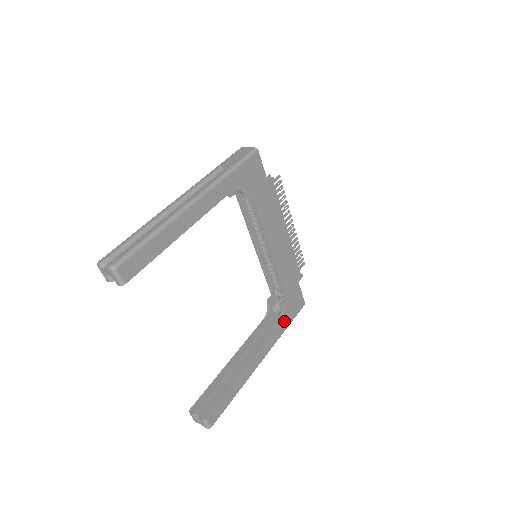
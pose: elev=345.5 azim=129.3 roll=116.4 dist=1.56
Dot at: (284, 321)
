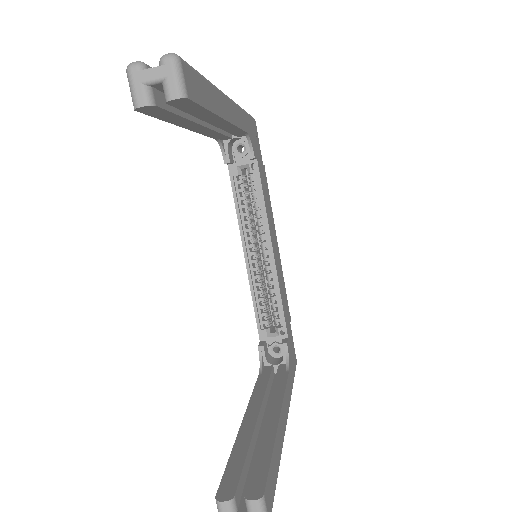
Dot at: (290, 371)
